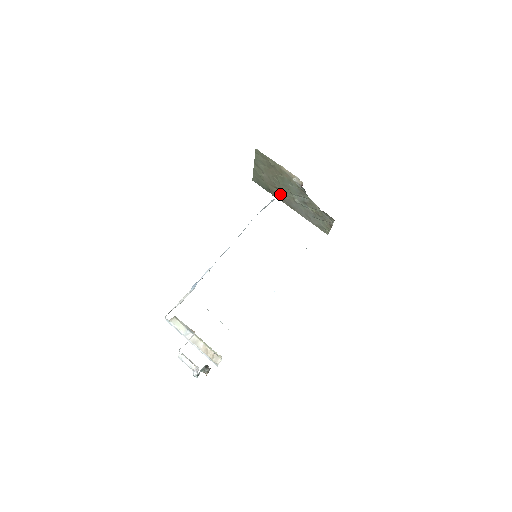
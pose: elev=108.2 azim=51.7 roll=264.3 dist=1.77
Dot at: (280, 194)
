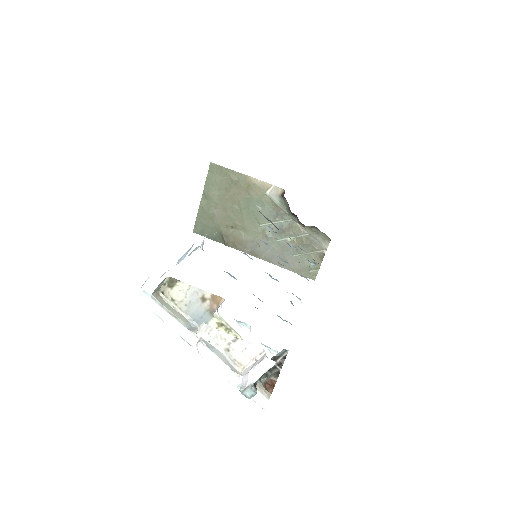
Dot at: (239, 236)
